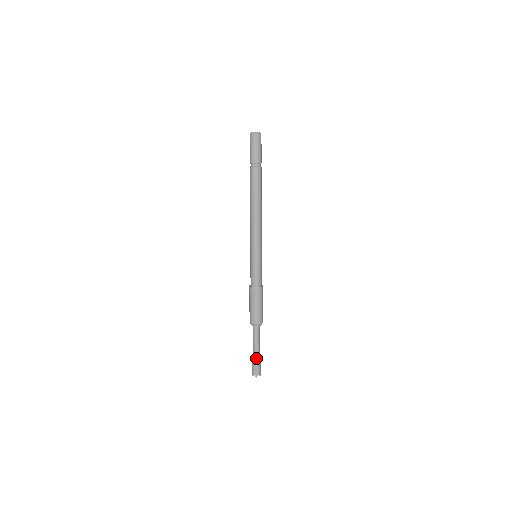
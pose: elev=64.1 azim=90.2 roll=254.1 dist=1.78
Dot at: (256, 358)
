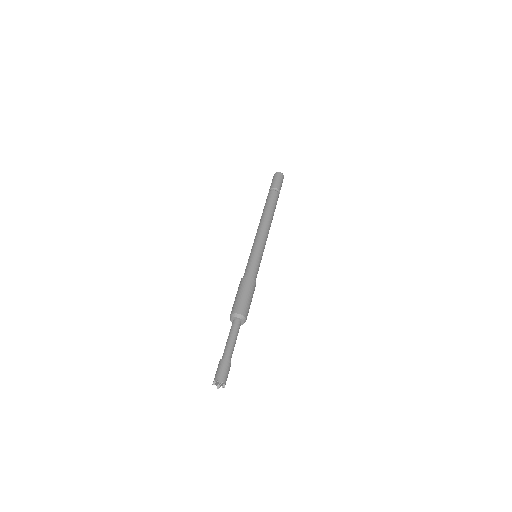
Dot at: (226, 358)
